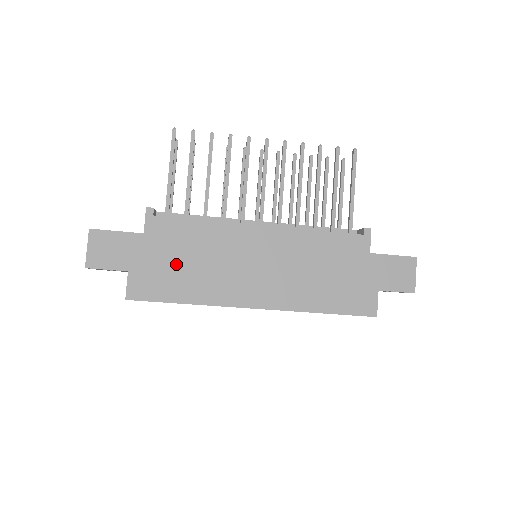
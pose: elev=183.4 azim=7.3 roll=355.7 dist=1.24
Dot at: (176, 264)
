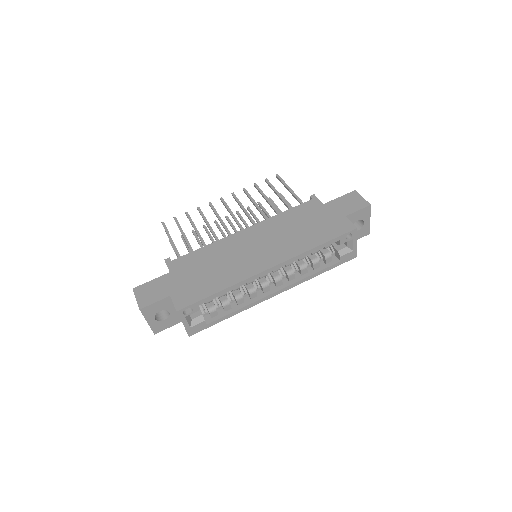
Dot at: (200, 275)
